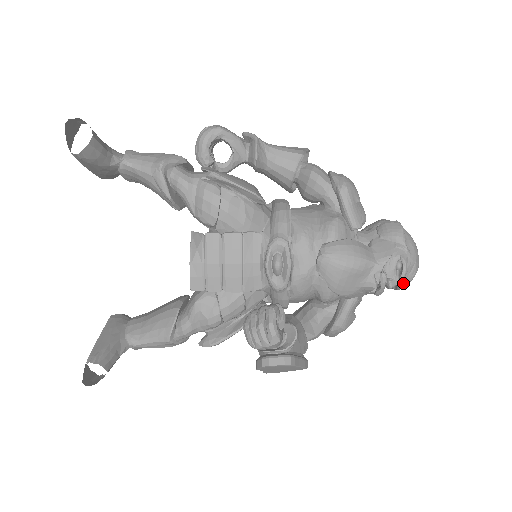
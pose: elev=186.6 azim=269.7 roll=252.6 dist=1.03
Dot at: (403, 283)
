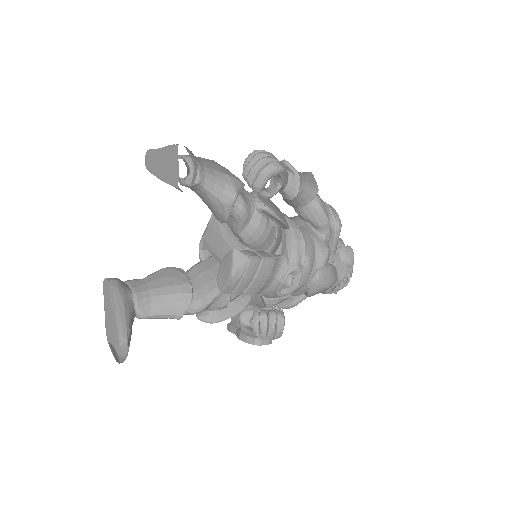
Dot at: occluded
